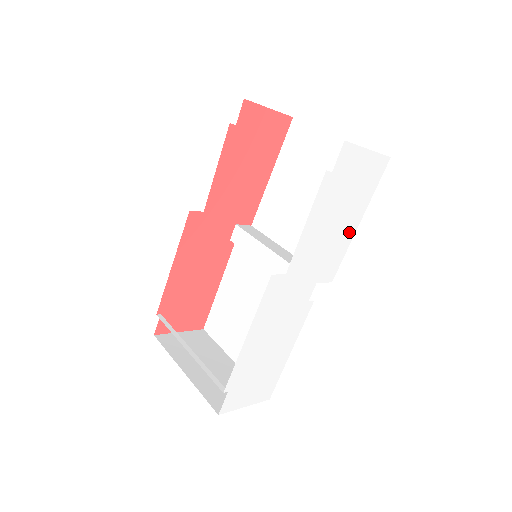
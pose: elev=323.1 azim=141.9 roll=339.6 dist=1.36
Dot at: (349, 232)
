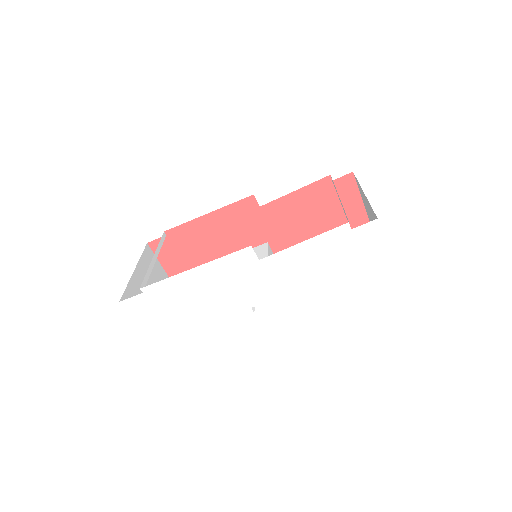
Dot at: (323, 295)
